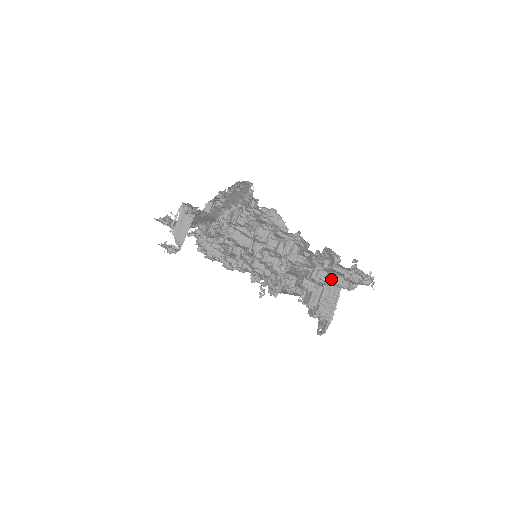
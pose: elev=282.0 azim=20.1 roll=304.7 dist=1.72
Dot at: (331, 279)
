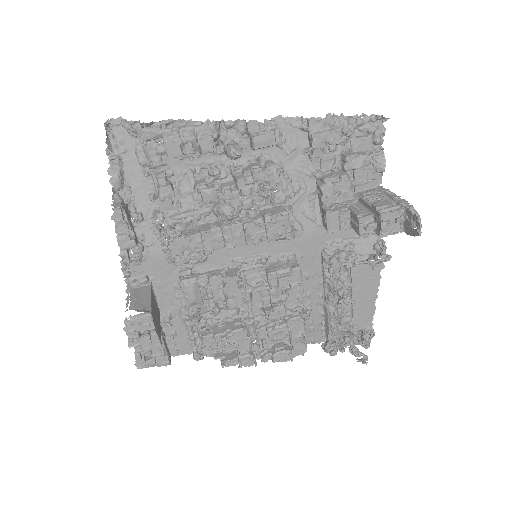
Dot at: (341, 167)
